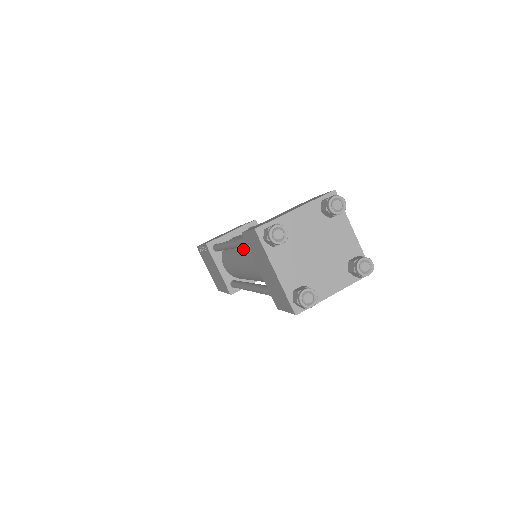
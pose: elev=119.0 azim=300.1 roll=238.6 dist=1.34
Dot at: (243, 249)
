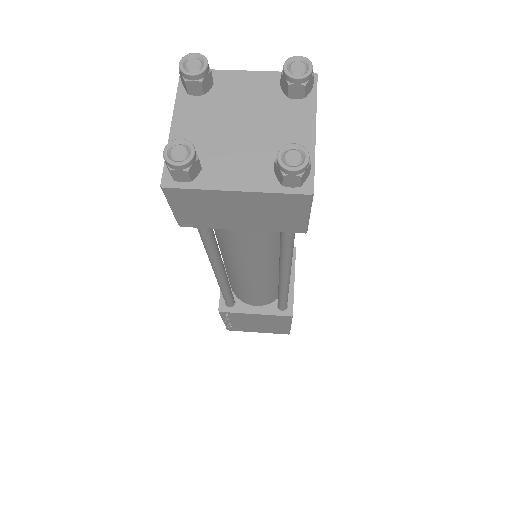
Dot at: occluded
